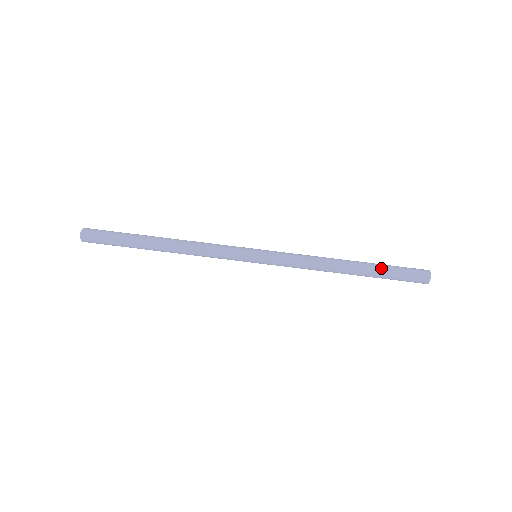
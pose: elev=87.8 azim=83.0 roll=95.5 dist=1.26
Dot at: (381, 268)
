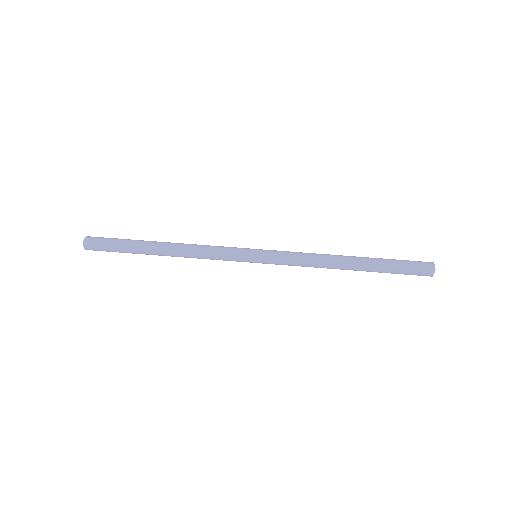
Dot at: (383, 263)
